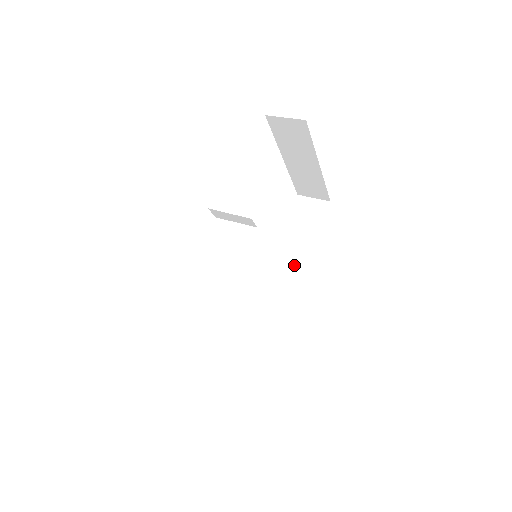
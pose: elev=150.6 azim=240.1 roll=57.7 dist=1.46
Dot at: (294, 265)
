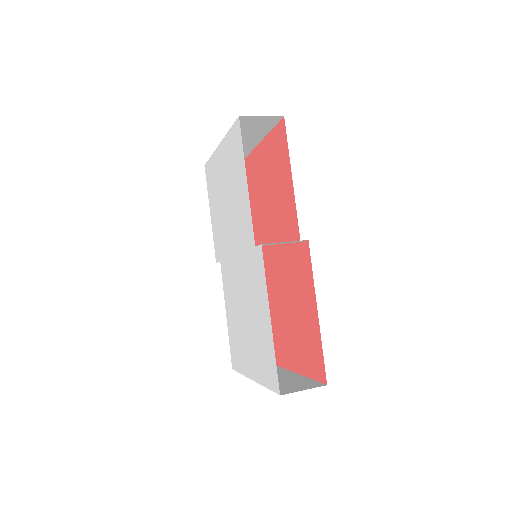
Dot at: occluded
